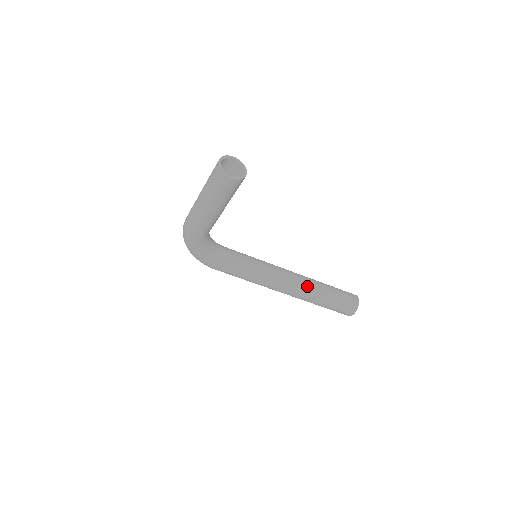
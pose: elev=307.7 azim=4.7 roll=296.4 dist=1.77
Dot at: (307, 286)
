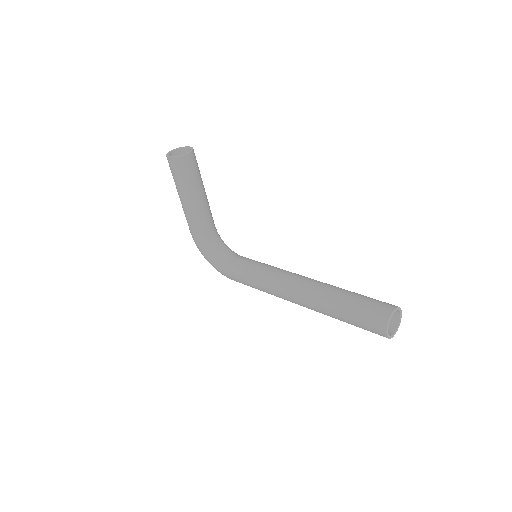
Dot at: (315, 290)
